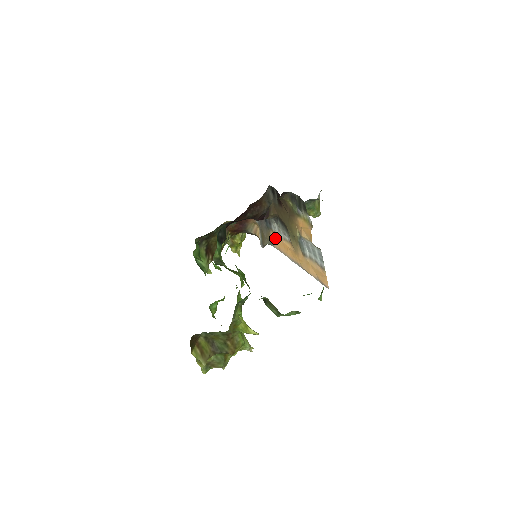
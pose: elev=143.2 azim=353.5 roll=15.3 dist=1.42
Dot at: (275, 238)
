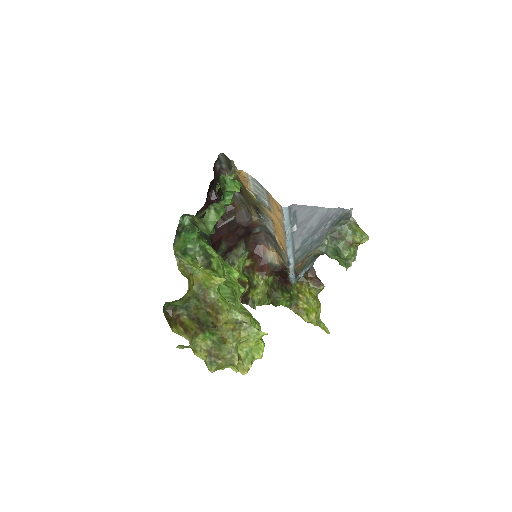
Dot at: (279, 241)
